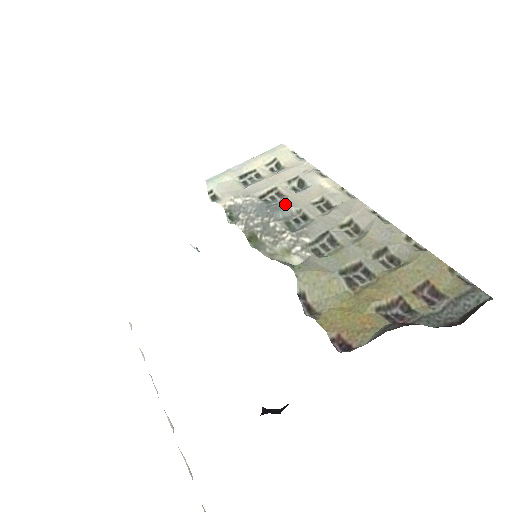
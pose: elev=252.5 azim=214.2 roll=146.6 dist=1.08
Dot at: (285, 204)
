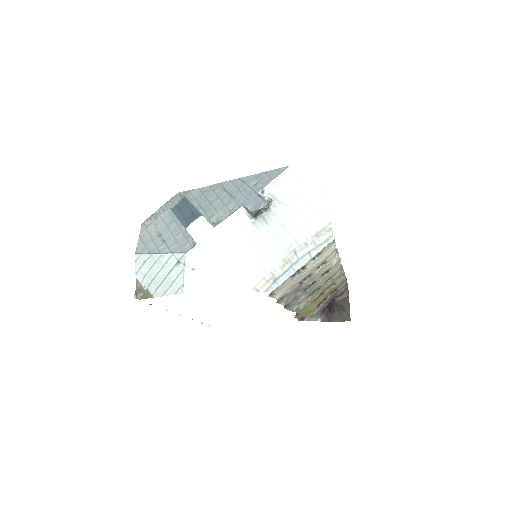
Dot at: (310, 282)
